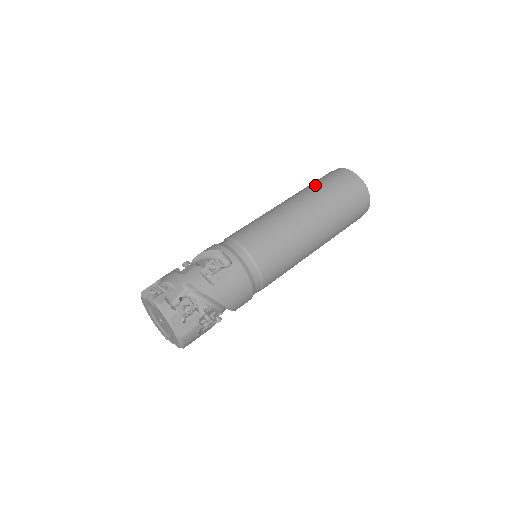
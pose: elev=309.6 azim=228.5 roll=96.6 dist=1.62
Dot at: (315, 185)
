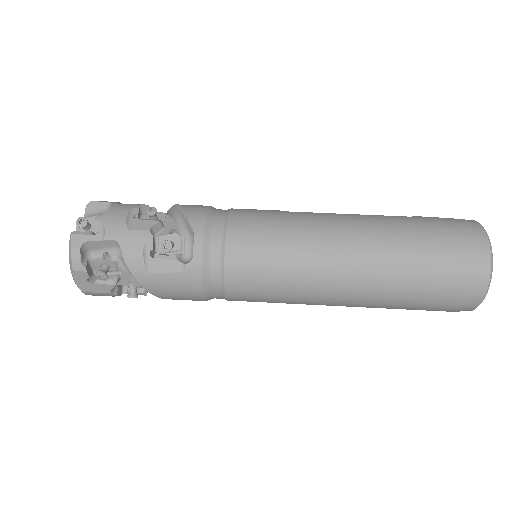
Dot at: (413, 232)
